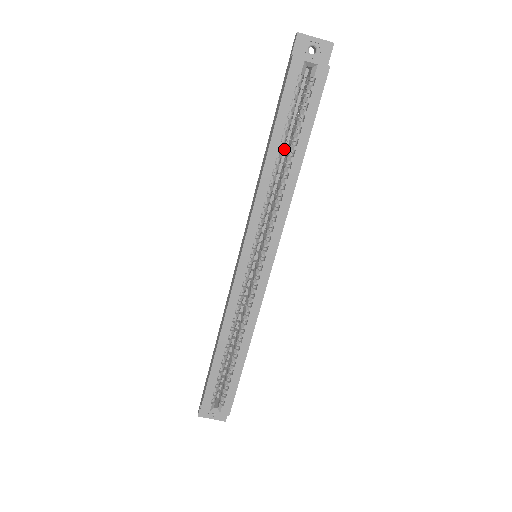
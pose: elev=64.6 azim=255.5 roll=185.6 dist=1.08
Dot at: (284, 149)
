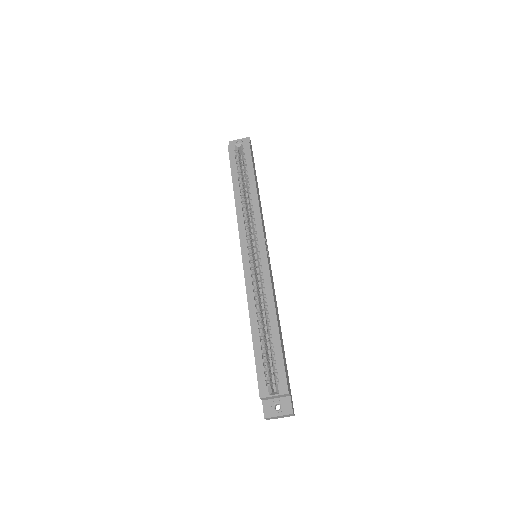
Dot at: occluded
